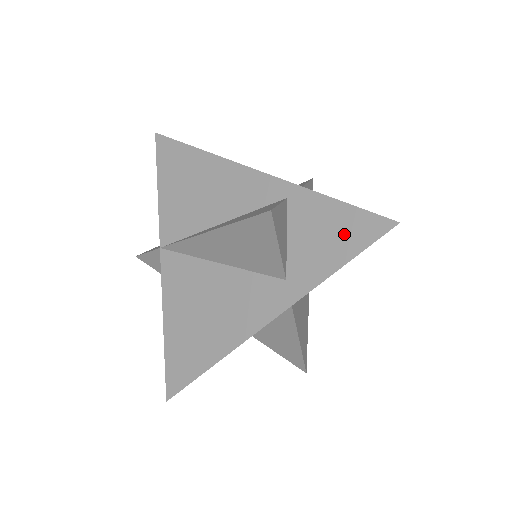
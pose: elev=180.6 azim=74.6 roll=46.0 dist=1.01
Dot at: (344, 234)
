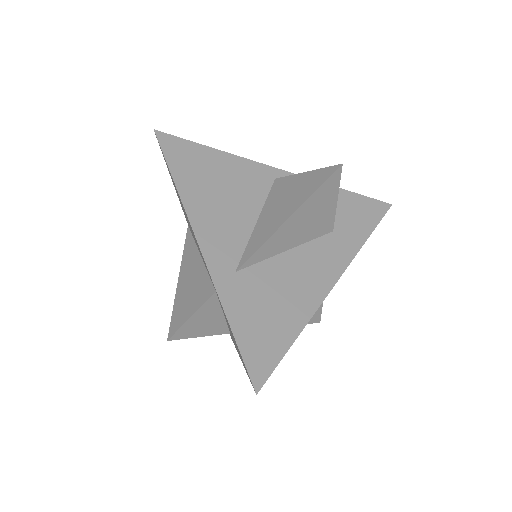
Dot at: occluded
